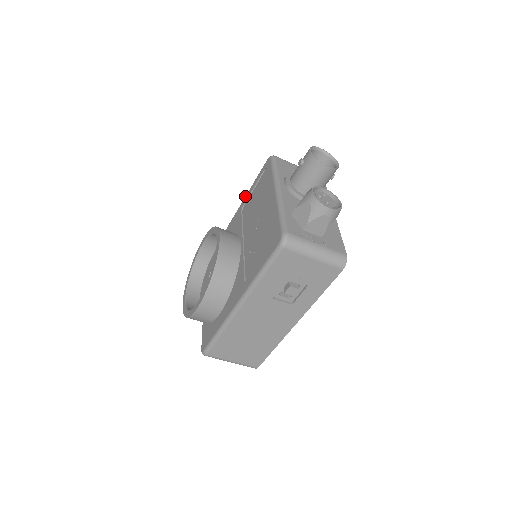
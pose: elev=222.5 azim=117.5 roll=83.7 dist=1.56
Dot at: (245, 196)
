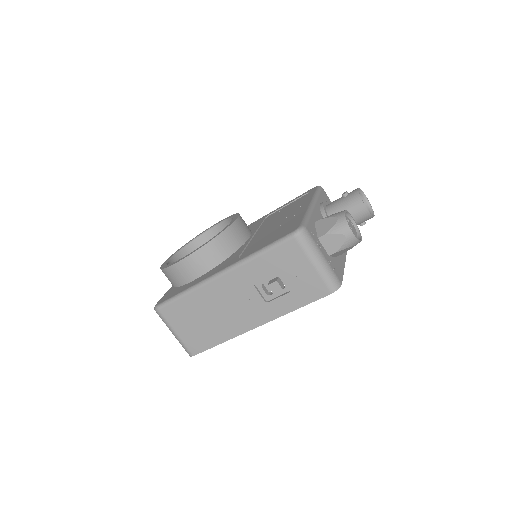
Dot at: occluded
